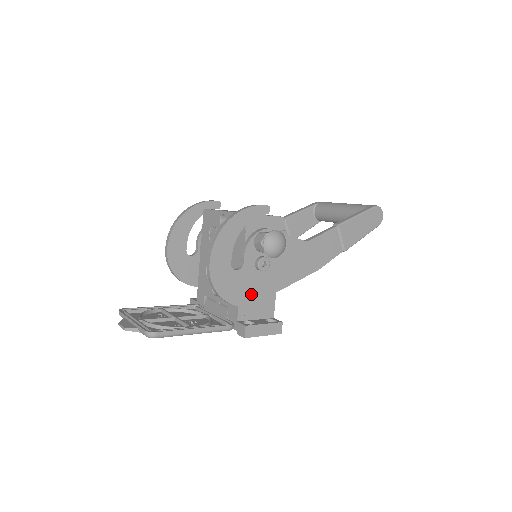
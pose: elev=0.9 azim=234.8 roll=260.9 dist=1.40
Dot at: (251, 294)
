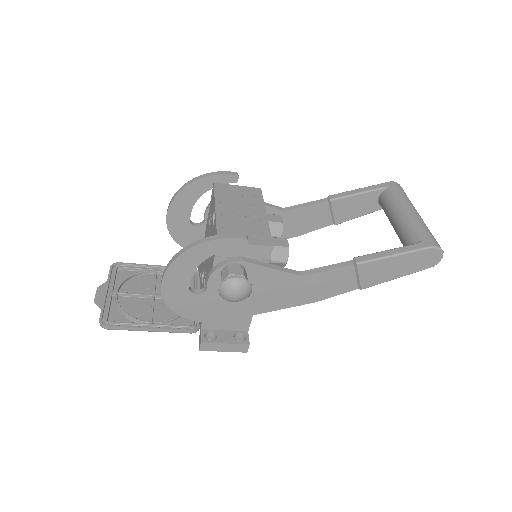
Dot at: (215, 314)
